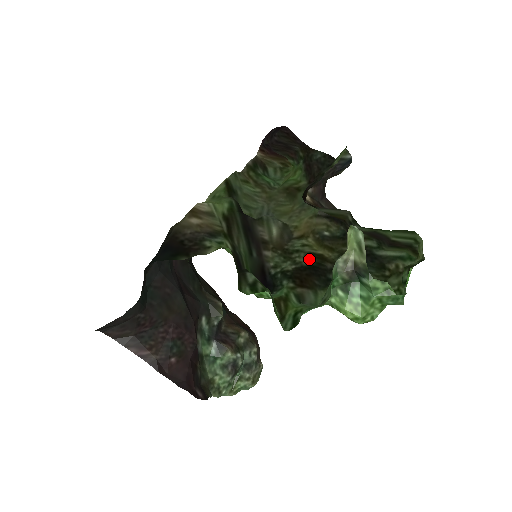
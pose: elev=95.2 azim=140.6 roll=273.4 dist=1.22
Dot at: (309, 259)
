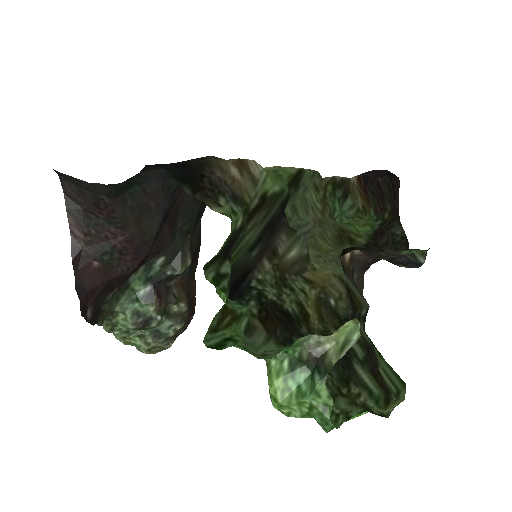
Dot at: (294, 307)
